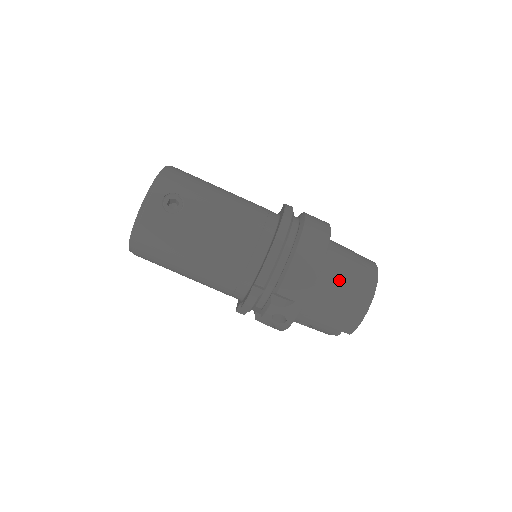
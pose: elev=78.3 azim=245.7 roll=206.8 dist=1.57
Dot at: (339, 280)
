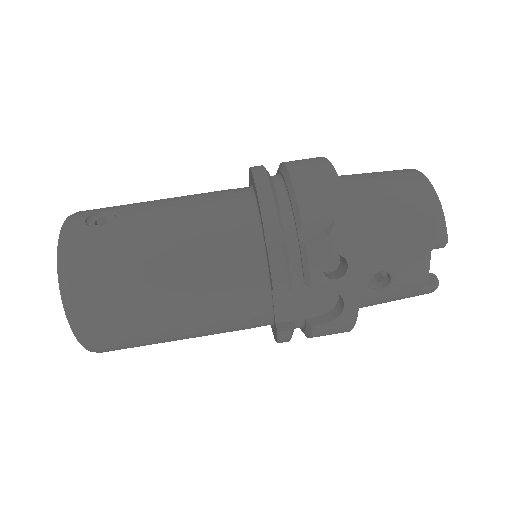
Dot at: (369, 183)
